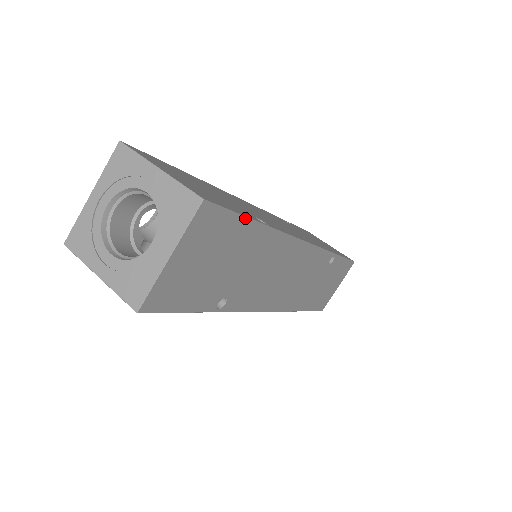
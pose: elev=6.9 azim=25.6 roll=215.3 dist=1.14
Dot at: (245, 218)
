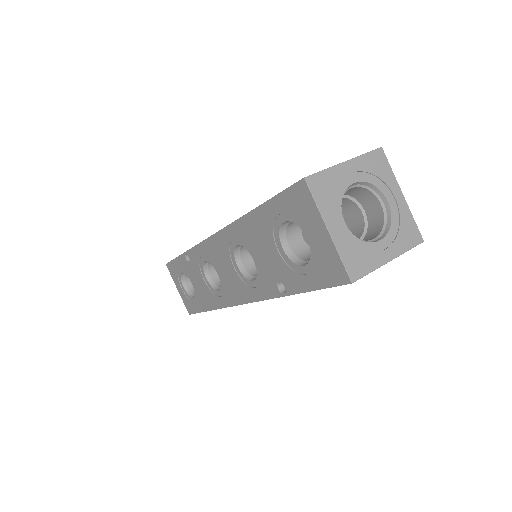
Dot at: occluded
